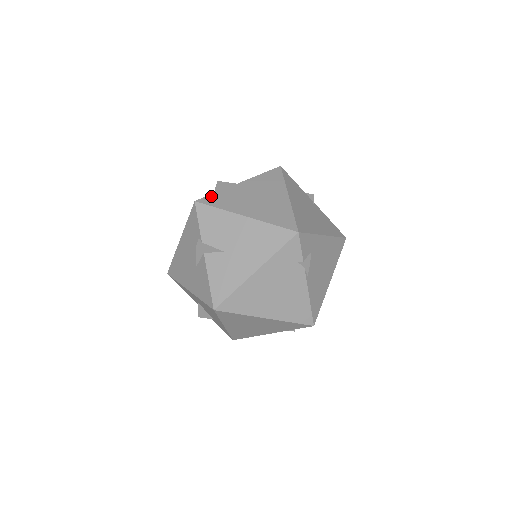
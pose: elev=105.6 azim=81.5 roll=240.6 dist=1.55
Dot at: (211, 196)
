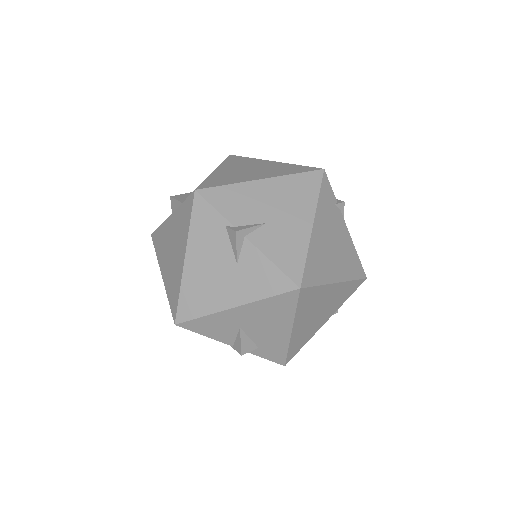
Dot at: (205, 183)
